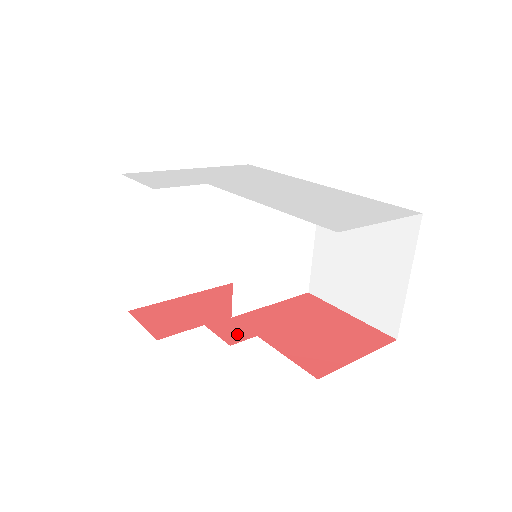
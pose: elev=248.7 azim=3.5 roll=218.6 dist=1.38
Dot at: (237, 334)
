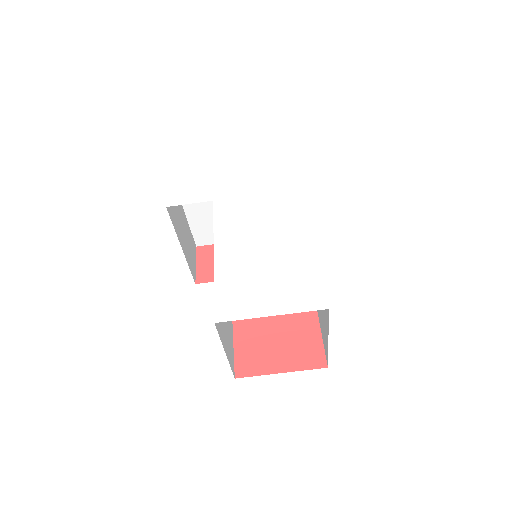
Dot at: occluded
